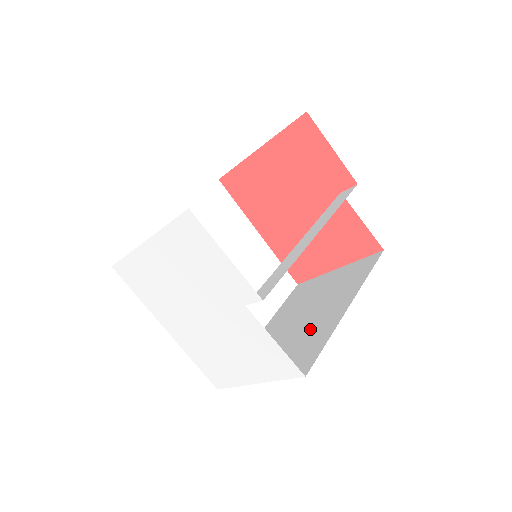
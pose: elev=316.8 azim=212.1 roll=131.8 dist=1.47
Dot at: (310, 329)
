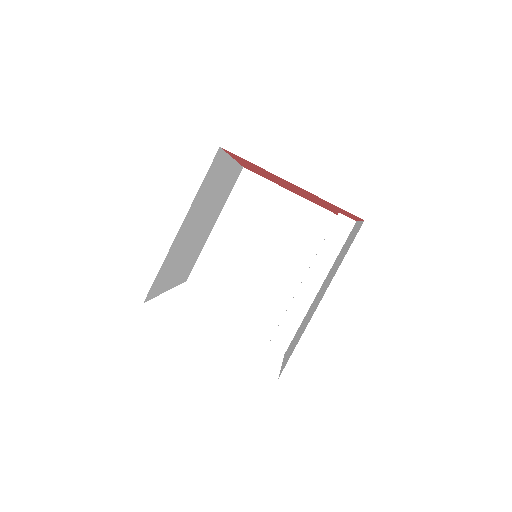
Dot at: (272, 275)
